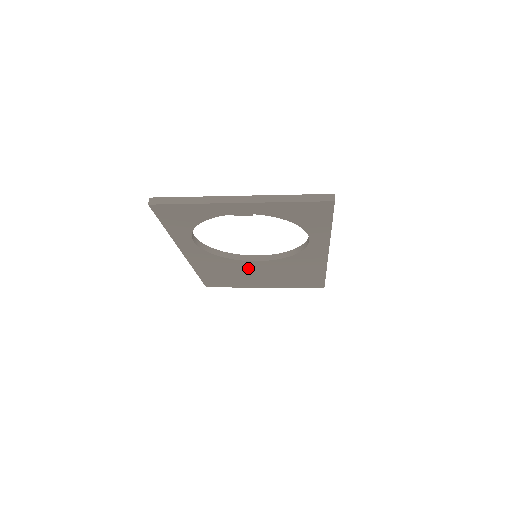
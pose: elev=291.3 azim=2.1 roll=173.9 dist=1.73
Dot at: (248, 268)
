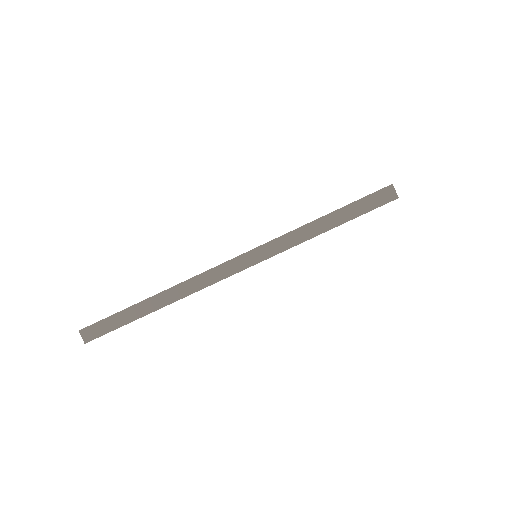
Dot at: occluded
